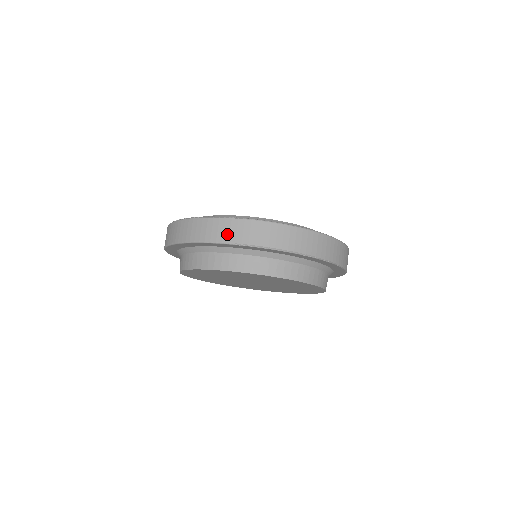
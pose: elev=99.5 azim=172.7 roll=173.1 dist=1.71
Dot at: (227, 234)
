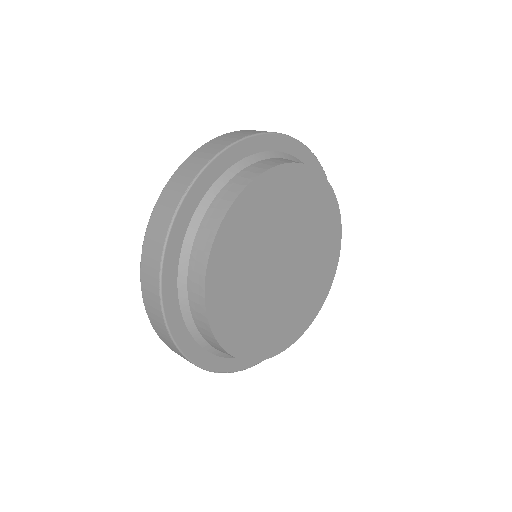
Dot at: occluded
